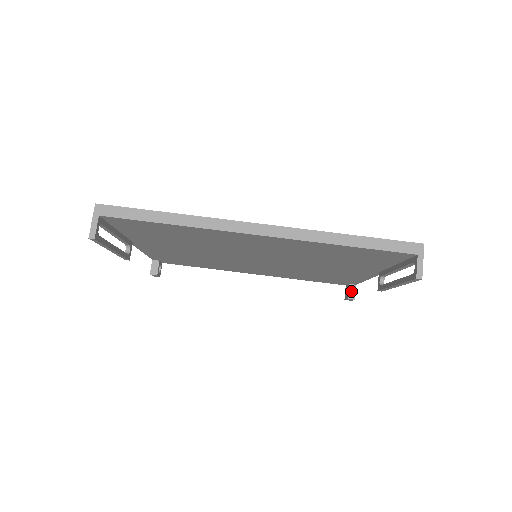
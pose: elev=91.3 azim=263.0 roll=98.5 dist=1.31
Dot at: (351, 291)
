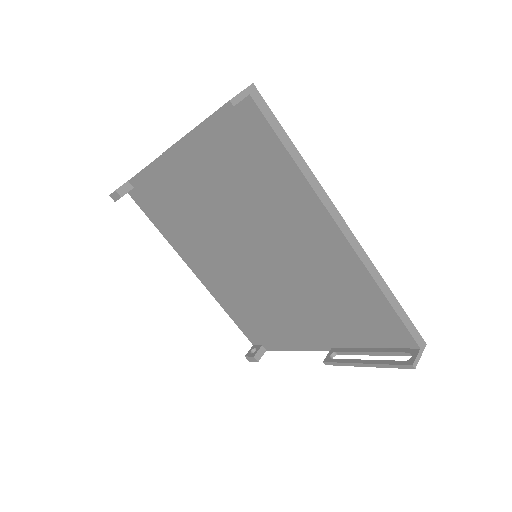
Dot at: (260, 352)
